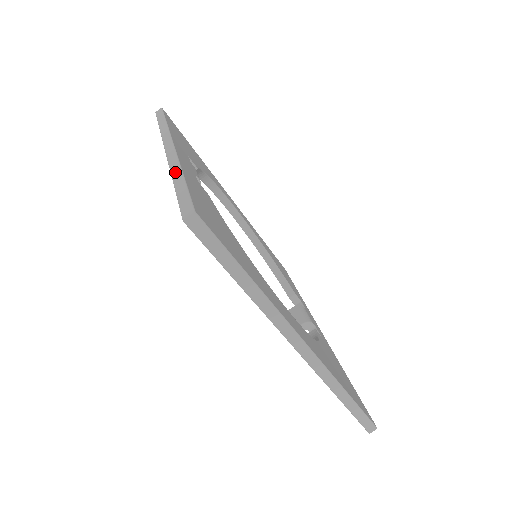
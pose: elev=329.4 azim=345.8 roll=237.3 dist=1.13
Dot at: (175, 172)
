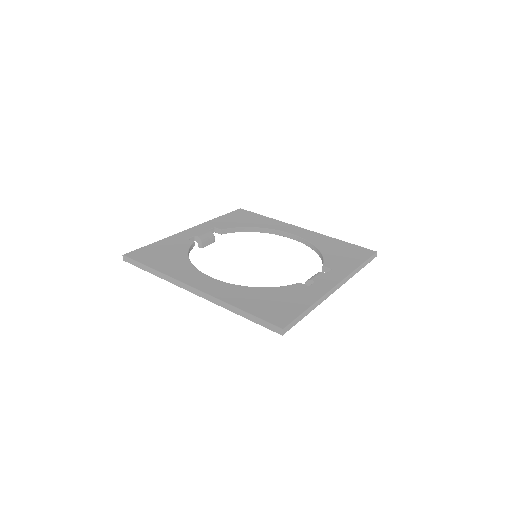
Dot at: occluded
